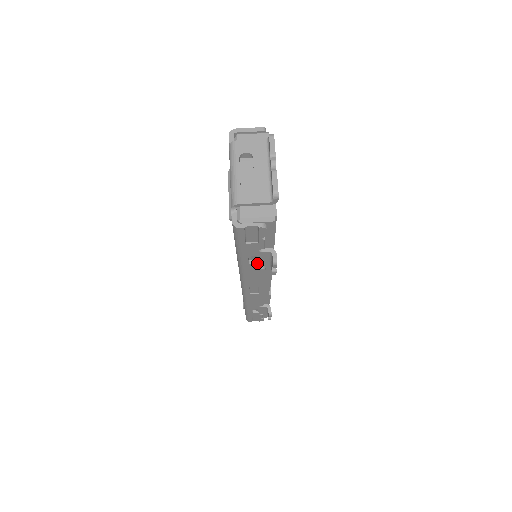
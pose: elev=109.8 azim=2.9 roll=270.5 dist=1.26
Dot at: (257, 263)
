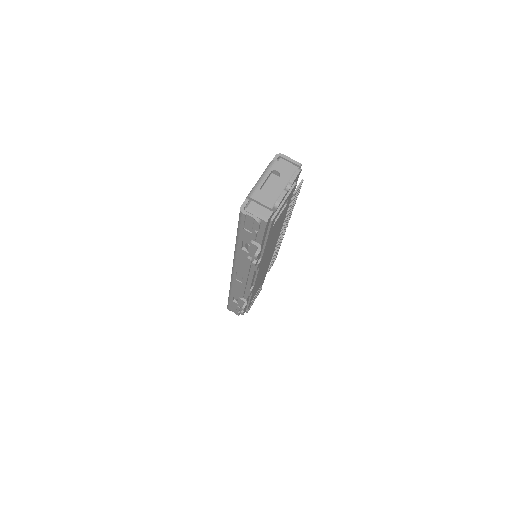
Dot at: (247, 252)
